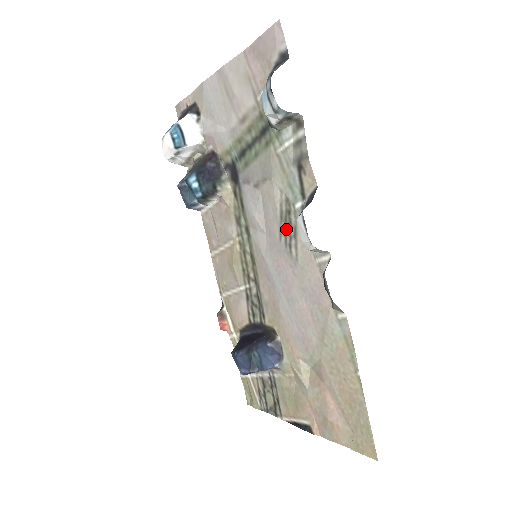
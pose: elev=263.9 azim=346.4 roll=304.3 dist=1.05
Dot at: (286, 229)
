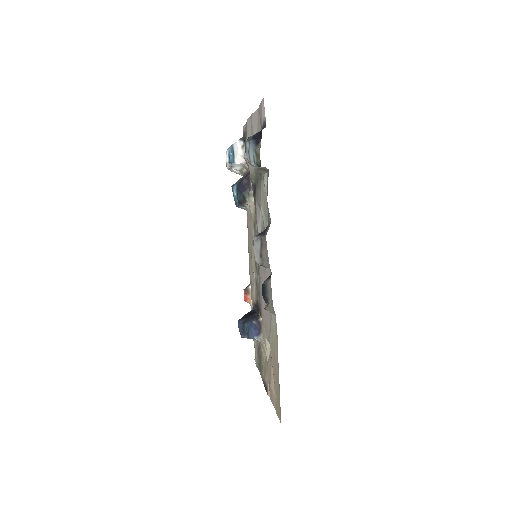
Dot at: occluded
